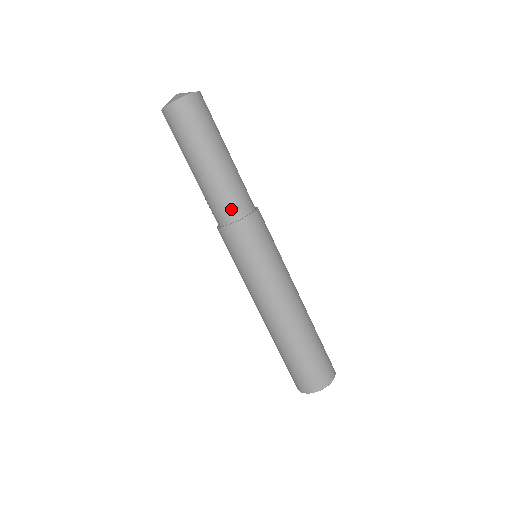
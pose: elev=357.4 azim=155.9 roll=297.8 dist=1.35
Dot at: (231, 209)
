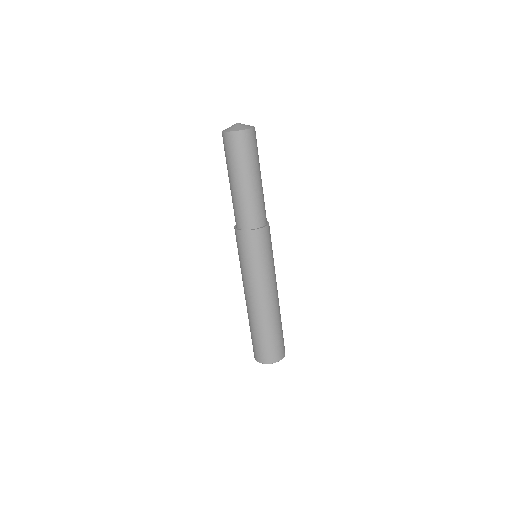
Dot at: (261, 217)
